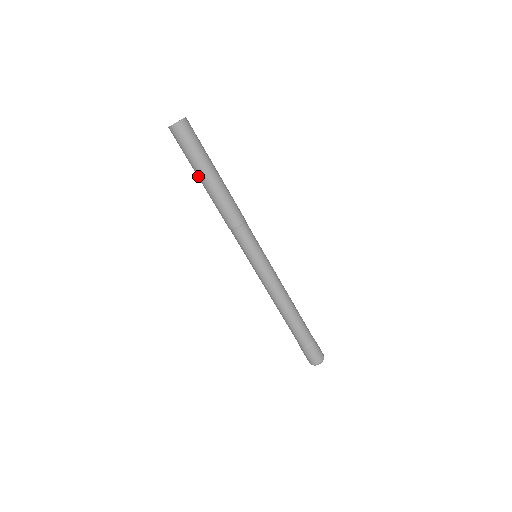
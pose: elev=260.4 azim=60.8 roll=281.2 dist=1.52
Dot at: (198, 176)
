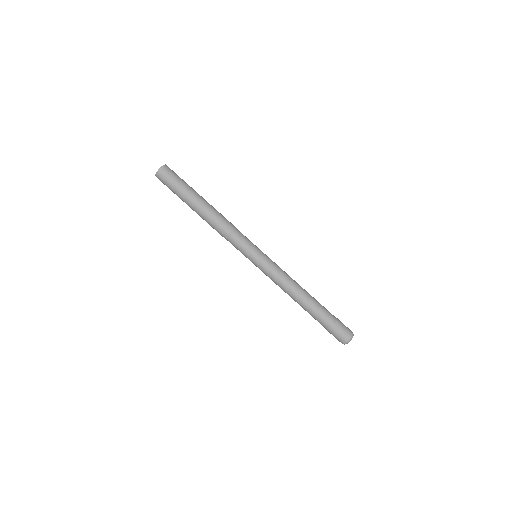
Dot at: (188, 203)
